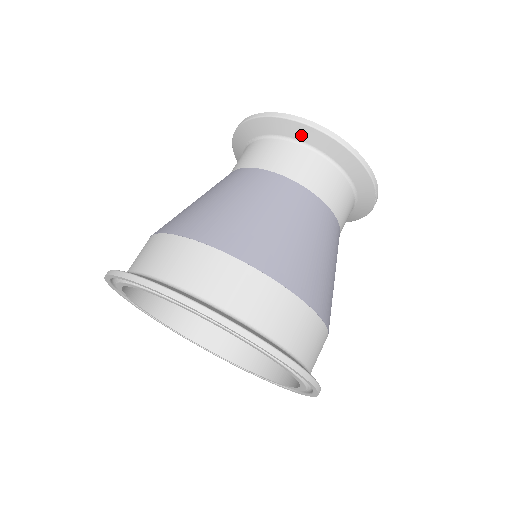
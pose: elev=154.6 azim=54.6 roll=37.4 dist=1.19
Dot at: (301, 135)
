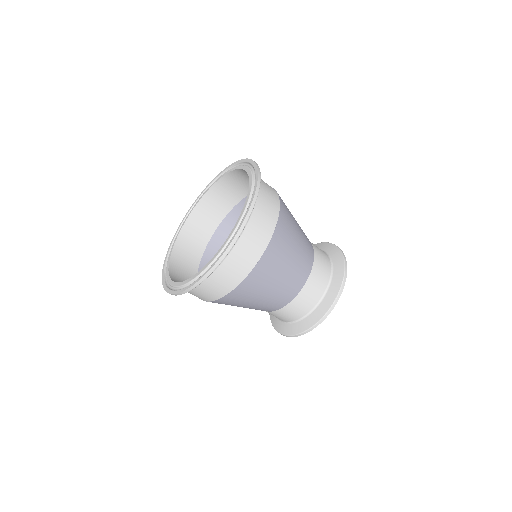
Dot at: (321, 247)
